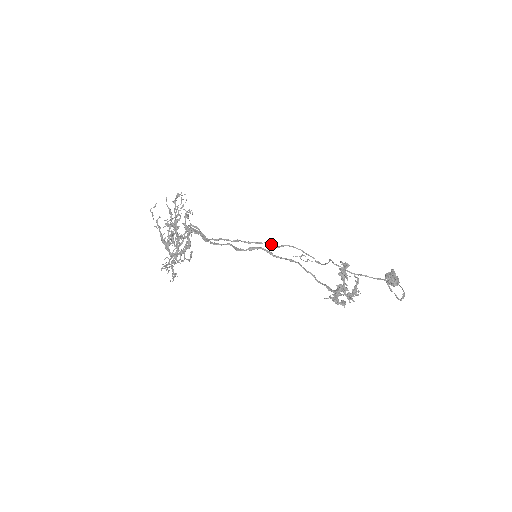
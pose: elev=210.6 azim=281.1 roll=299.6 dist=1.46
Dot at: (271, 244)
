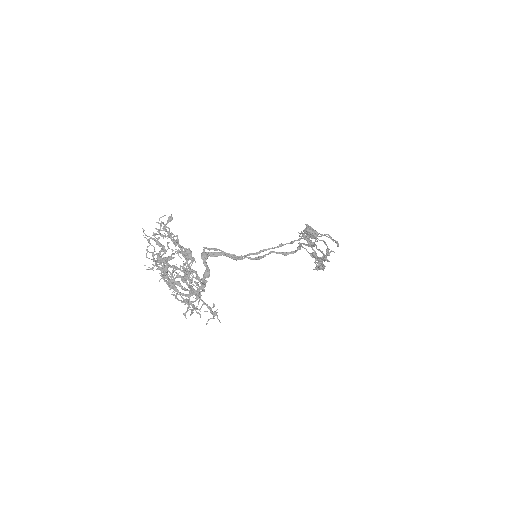
Dot at: (303, 236)
